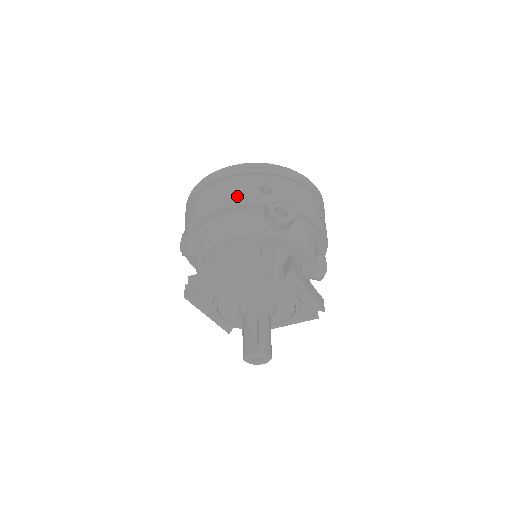
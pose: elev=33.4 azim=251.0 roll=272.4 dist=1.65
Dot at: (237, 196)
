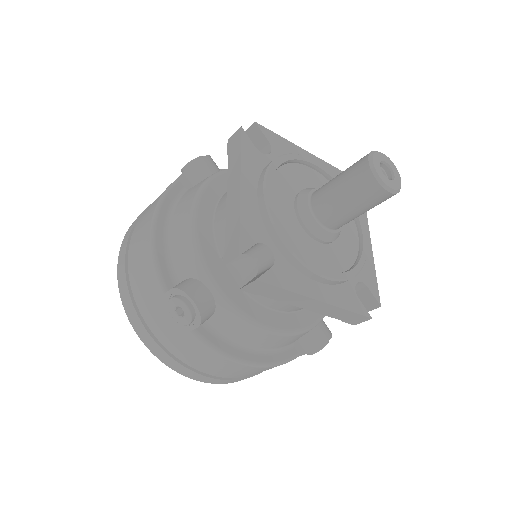
Dot at: occluded
